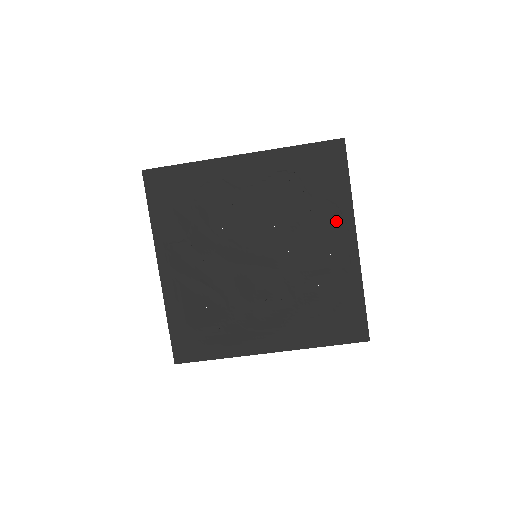
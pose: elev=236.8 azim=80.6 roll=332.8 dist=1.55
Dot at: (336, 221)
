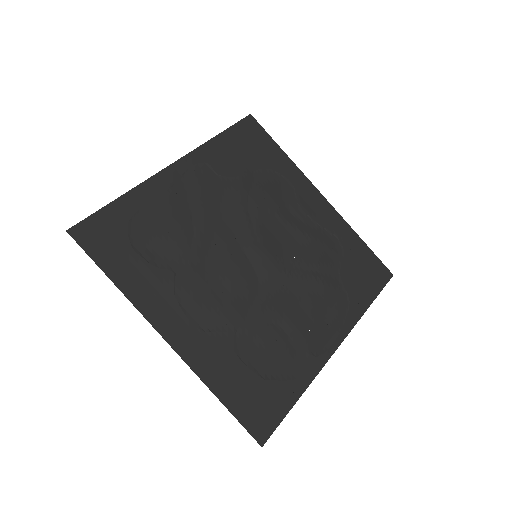
Dot at: (338, 313)
